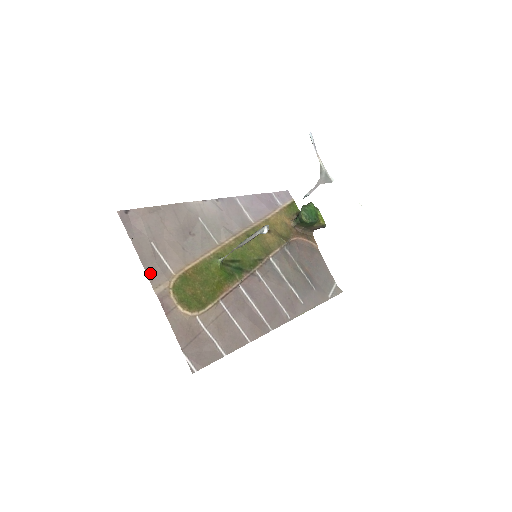
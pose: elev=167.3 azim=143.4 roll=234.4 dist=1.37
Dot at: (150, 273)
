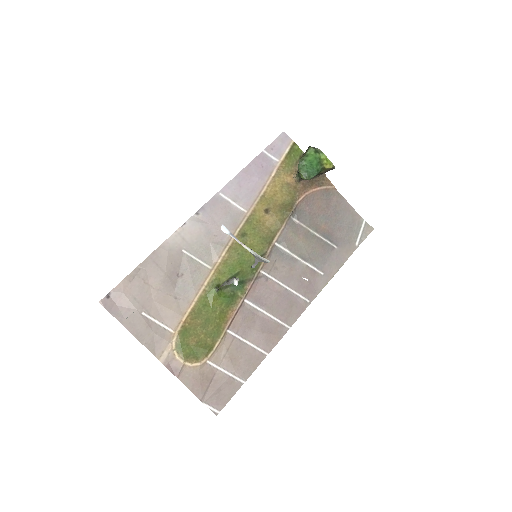
Dot at: (150, 346)
